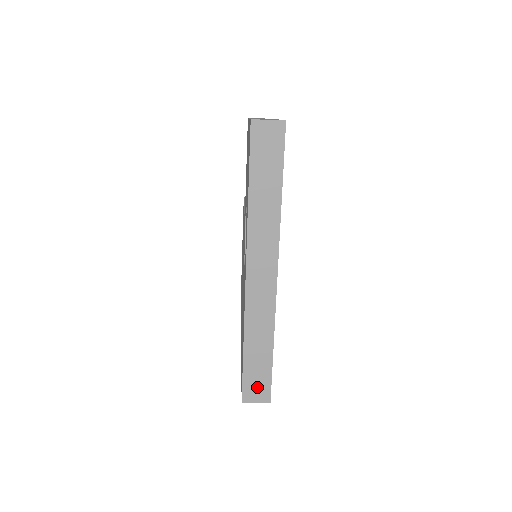
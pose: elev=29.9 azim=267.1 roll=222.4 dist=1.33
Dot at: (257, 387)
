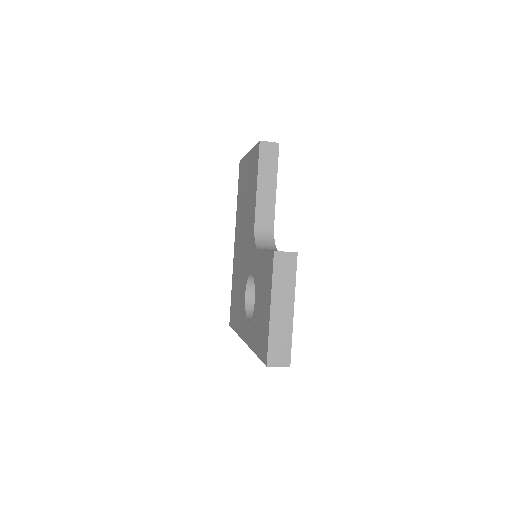
Dot at: occluded
